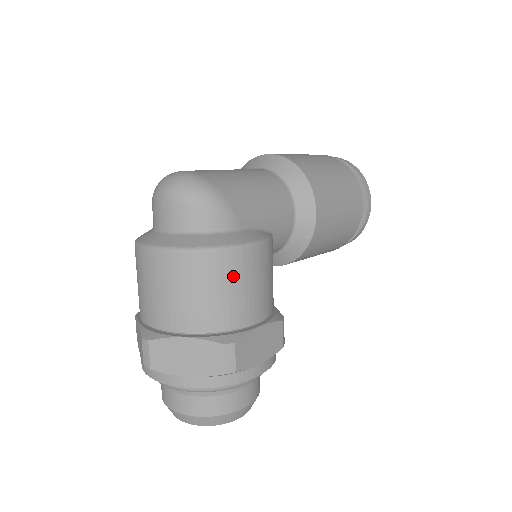
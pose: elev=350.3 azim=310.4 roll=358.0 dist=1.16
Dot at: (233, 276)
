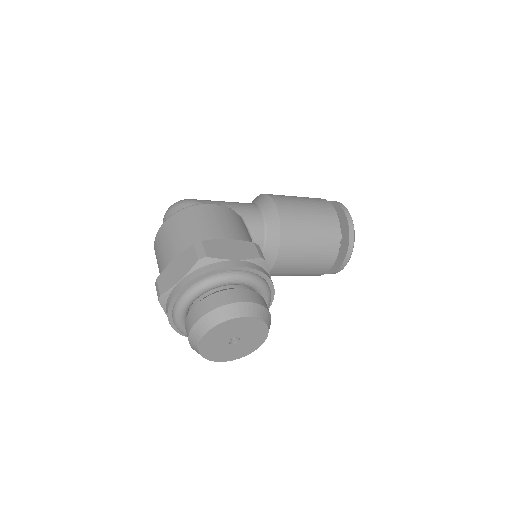
Dot at: (197, 217)
